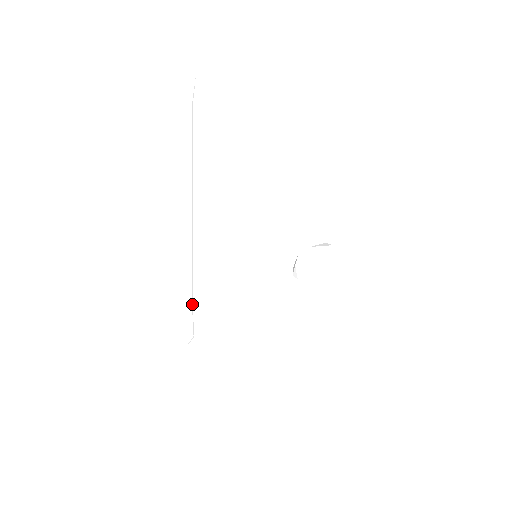
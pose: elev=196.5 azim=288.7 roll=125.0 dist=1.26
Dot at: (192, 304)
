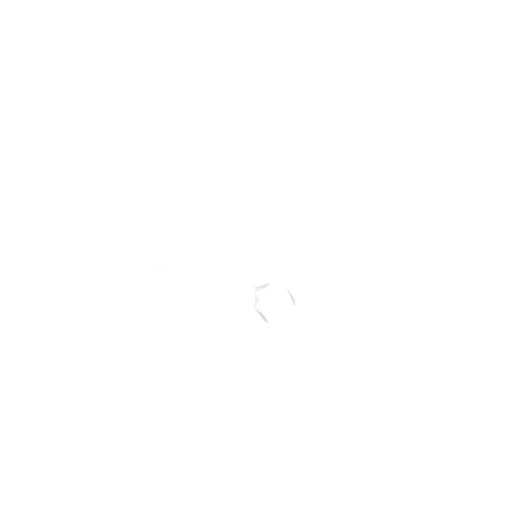
Dot at: (191, 240)
